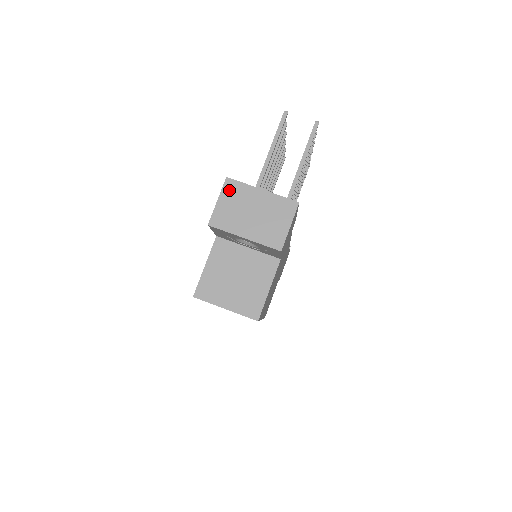
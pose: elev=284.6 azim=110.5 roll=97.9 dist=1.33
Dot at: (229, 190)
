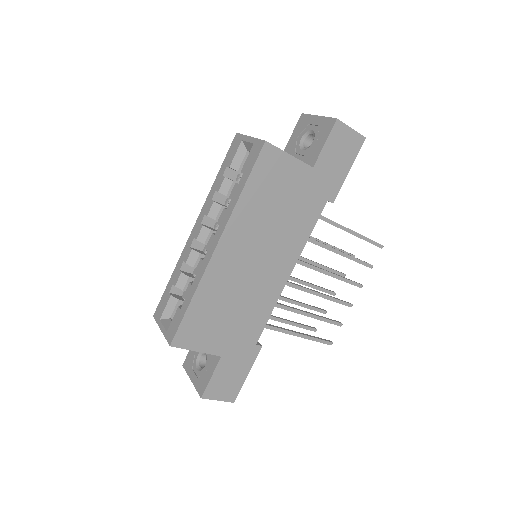
Dot at: occluded
